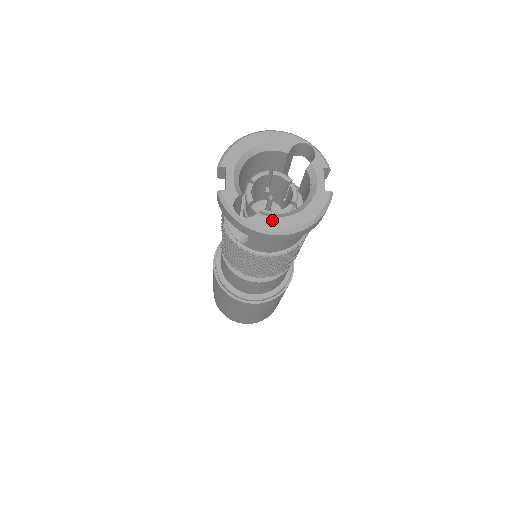
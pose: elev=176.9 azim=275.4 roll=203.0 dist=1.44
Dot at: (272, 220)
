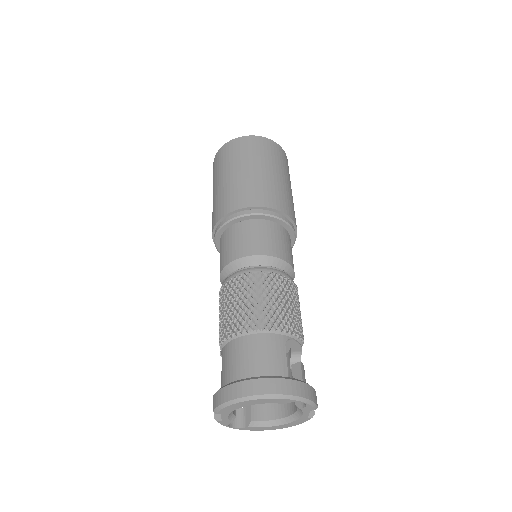
Dot at: (259, 428)
